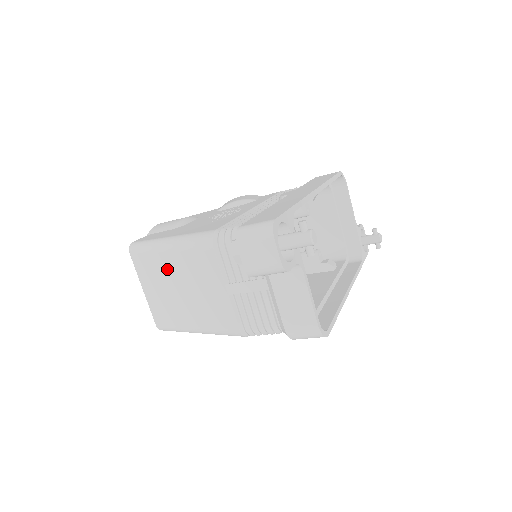
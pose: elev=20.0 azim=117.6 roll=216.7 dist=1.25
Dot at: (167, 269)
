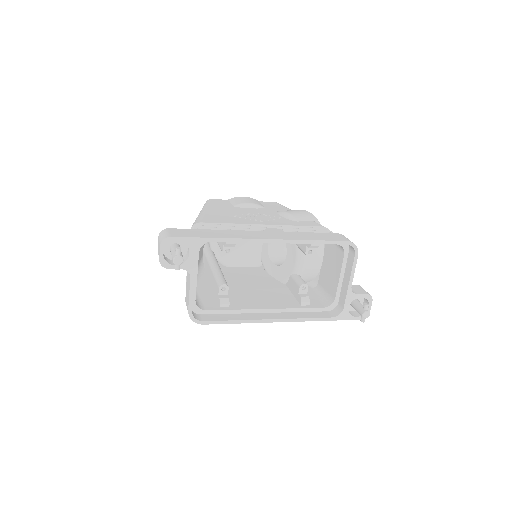
Dot at: occluded
